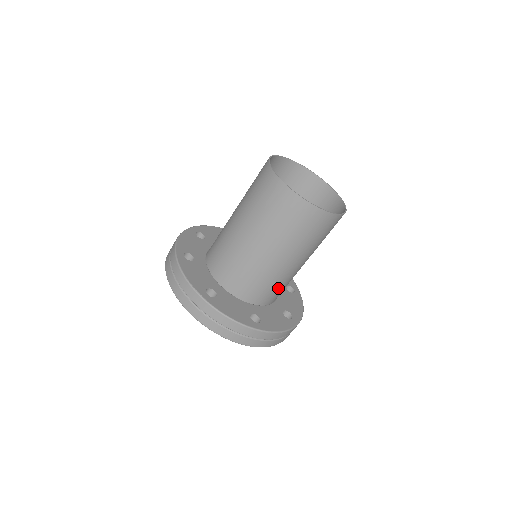
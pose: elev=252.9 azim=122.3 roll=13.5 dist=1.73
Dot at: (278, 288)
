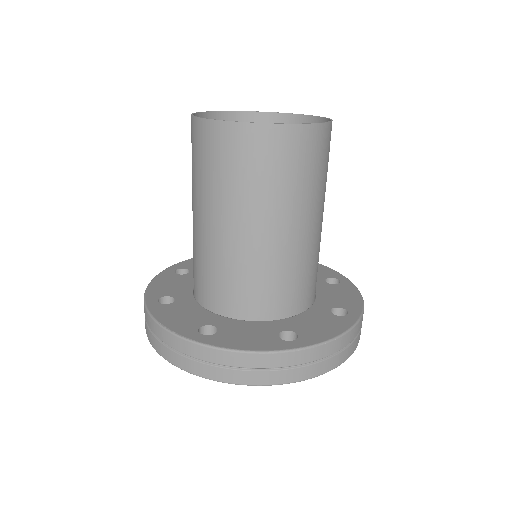
Dot at: (302, 279)
